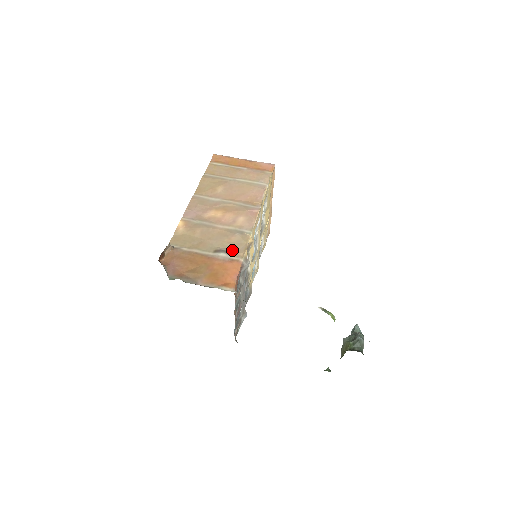
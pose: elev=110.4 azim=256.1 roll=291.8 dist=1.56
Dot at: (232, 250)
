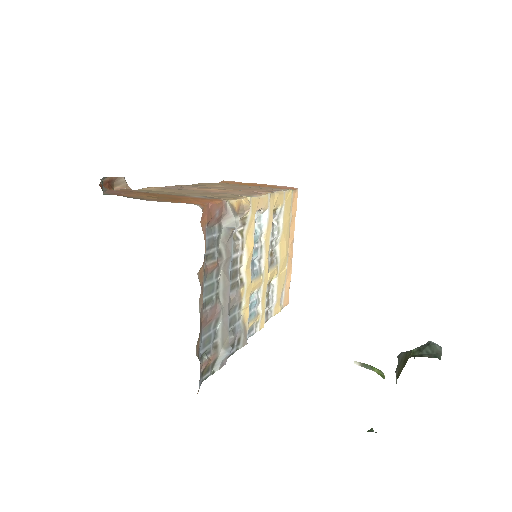
Dot at: occluded
